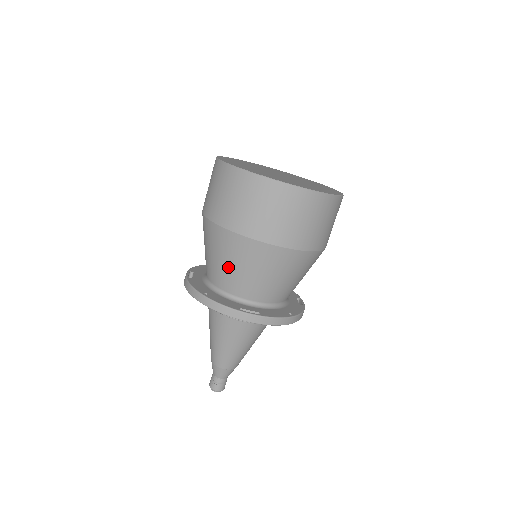
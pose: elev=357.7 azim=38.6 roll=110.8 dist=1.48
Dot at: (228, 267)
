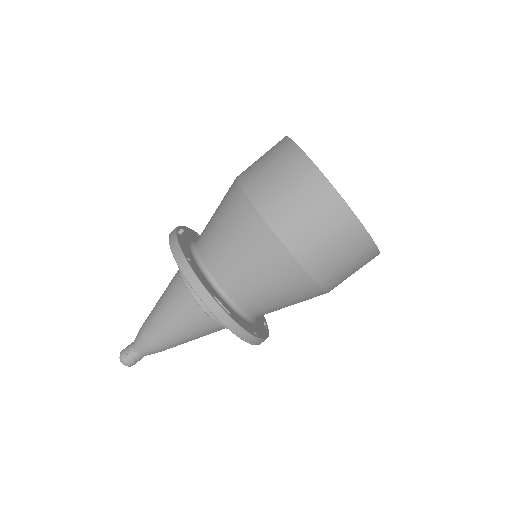
Dot at: (230, 248)
